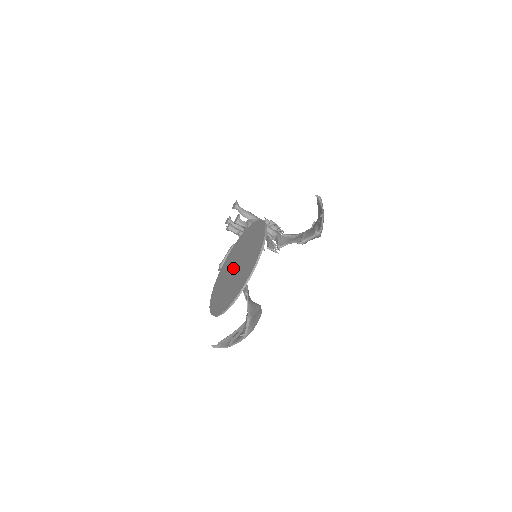
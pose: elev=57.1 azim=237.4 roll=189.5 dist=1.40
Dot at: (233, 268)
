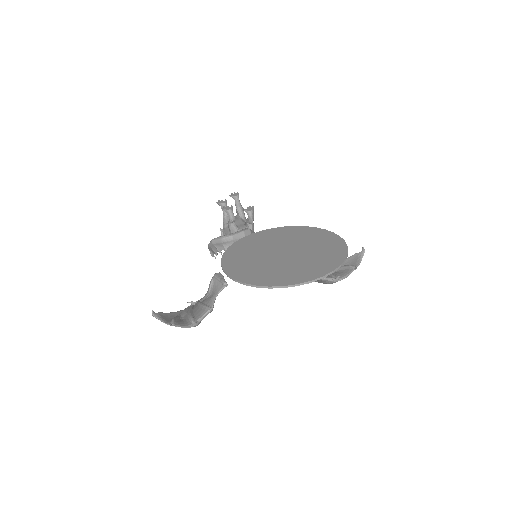
Dot at: (276, 251)
